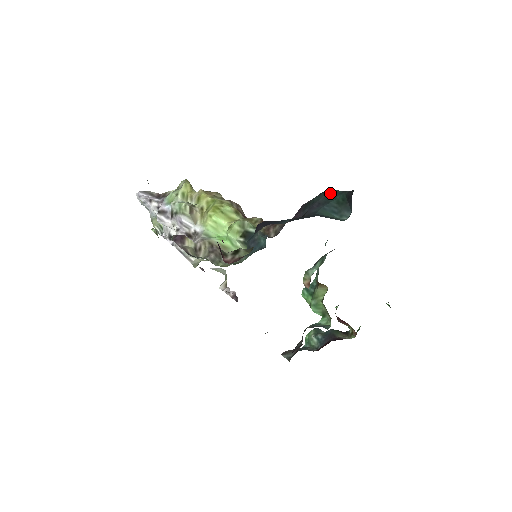
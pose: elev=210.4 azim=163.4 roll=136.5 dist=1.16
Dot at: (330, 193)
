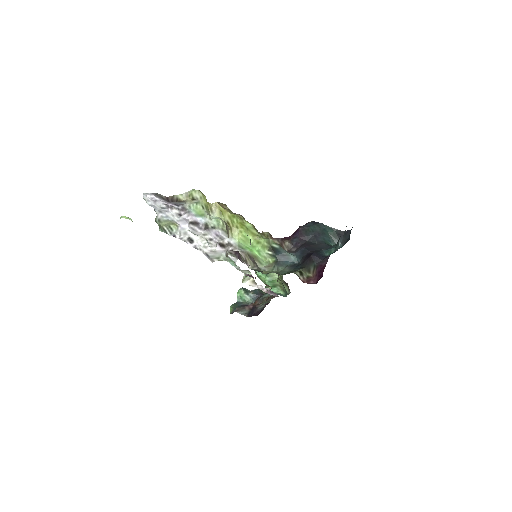
Dot at: (323, 227)
